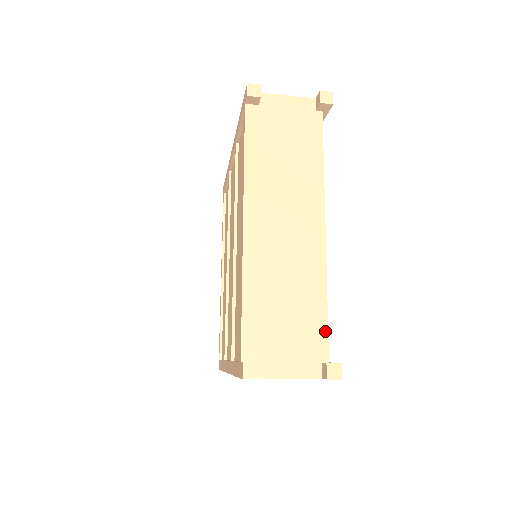
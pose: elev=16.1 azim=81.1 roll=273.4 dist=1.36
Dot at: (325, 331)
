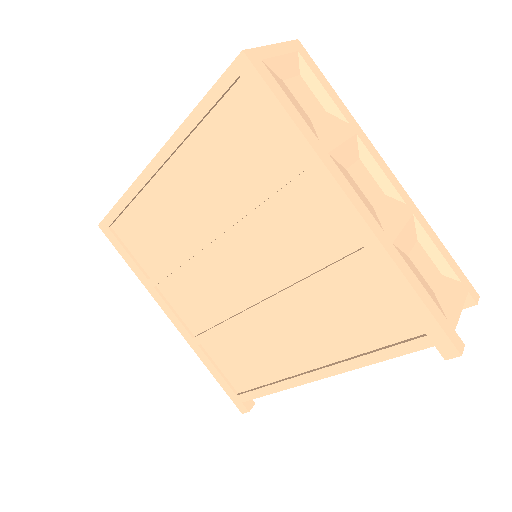
Dot at: occluded
